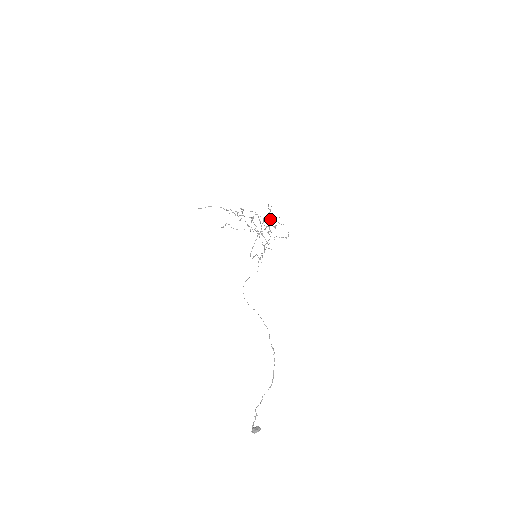
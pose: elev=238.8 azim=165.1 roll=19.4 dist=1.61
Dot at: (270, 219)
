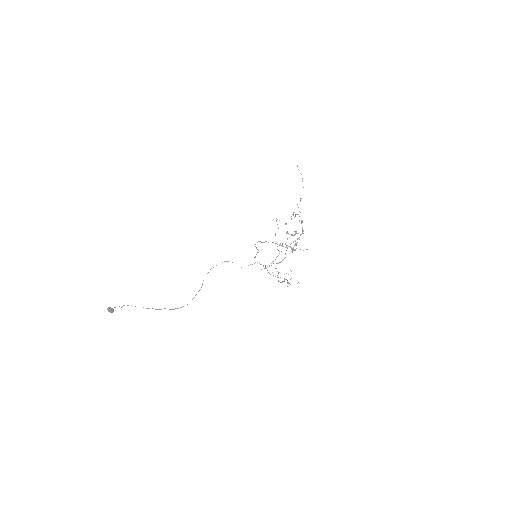
Dot at: (290, 270)
